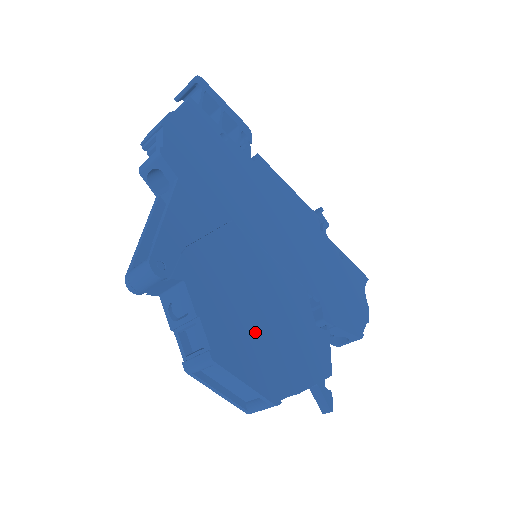
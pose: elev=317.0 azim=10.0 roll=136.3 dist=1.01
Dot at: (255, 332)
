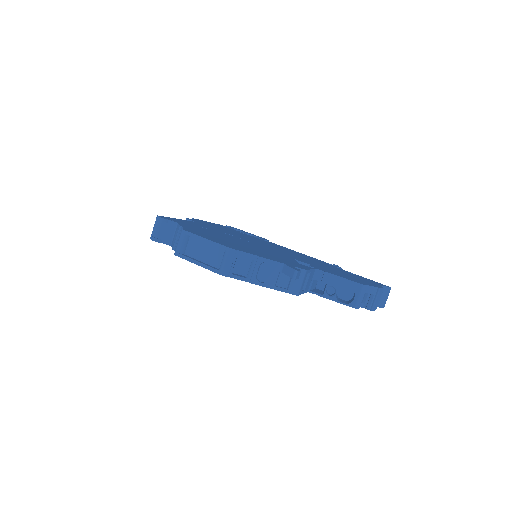
Dot at: (227, 241)
